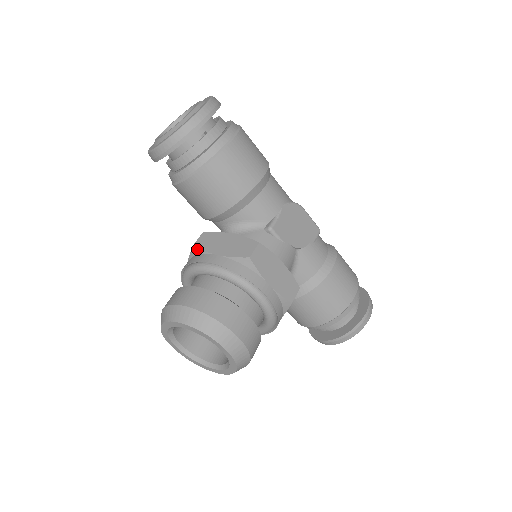
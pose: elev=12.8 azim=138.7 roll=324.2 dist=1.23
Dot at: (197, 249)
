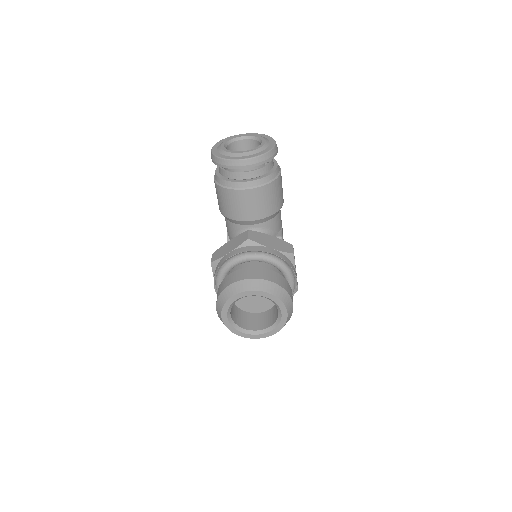
Dot at: (252, 241)
